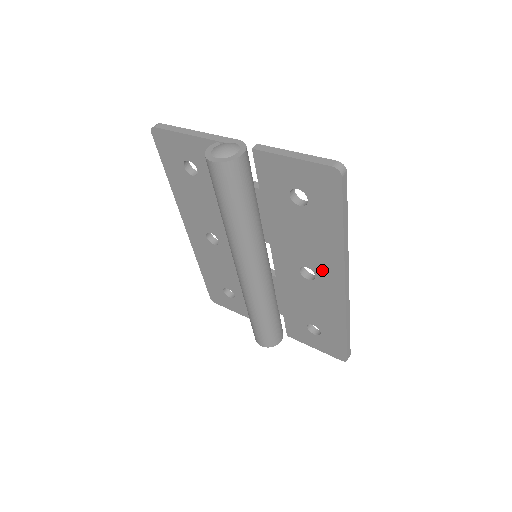
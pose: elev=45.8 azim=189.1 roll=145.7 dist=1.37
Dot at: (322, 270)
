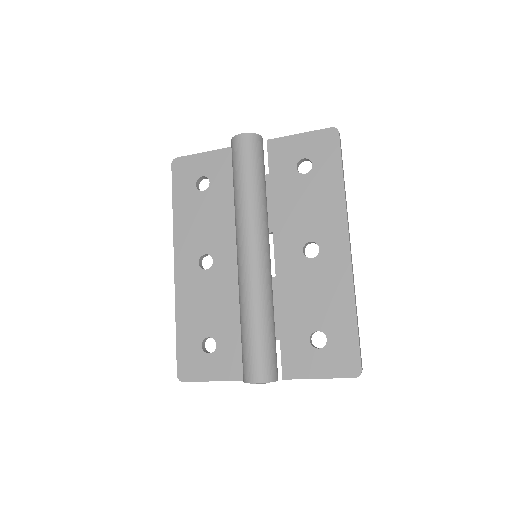
Dot at: (326, 236)
